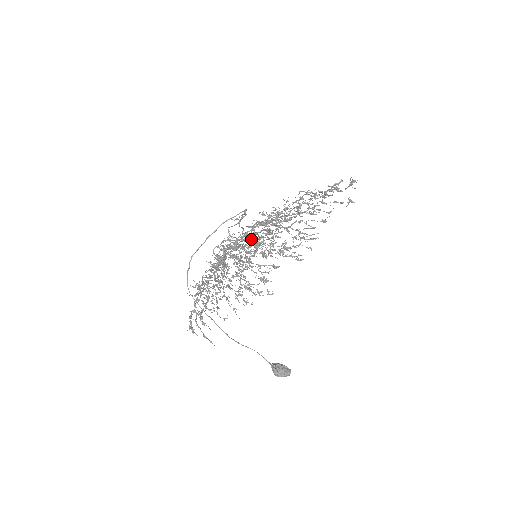
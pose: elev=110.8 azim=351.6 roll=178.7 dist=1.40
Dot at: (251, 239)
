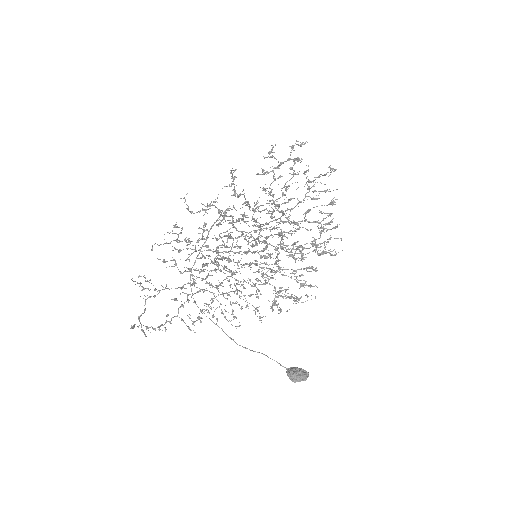
Dot at: (181, 230)
